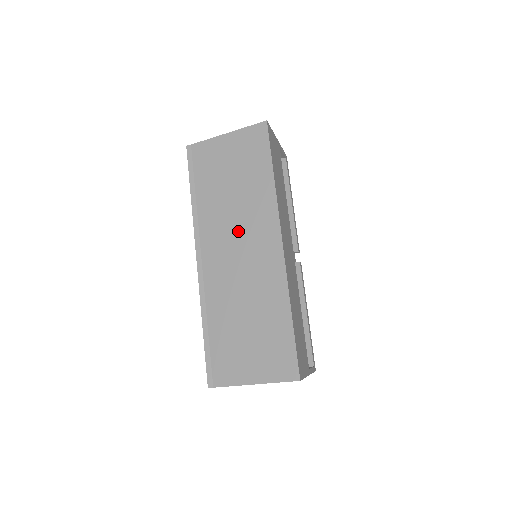
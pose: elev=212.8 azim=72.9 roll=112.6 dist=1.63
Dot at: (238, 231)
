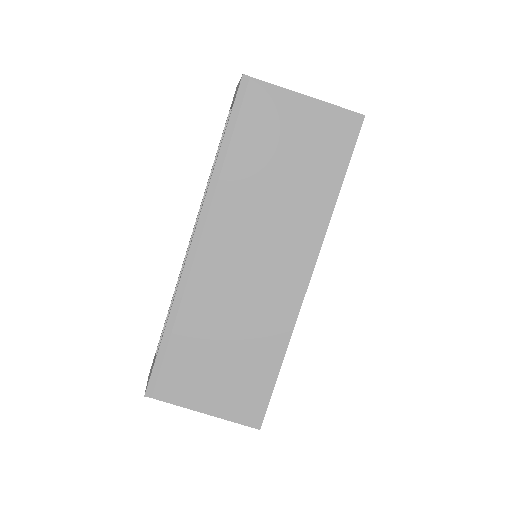
Dot at: (264, 234)
